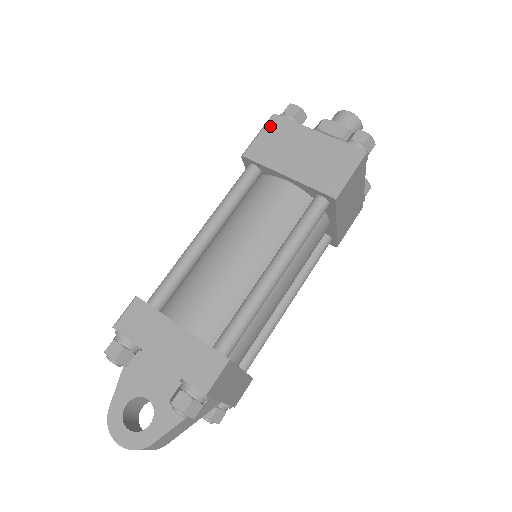
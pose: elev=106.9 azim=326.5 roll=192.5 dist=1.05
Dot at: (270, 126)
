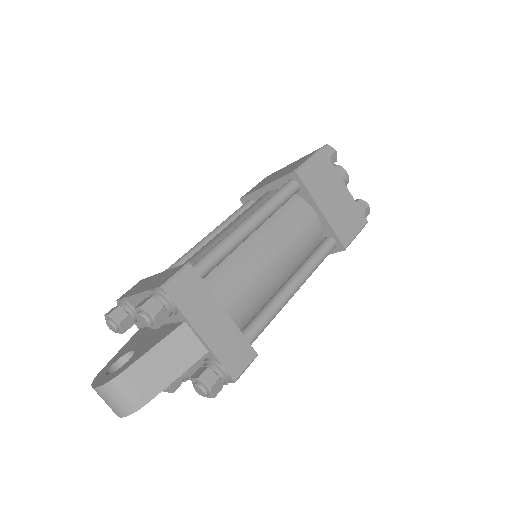
Dot at: (262, 181)
